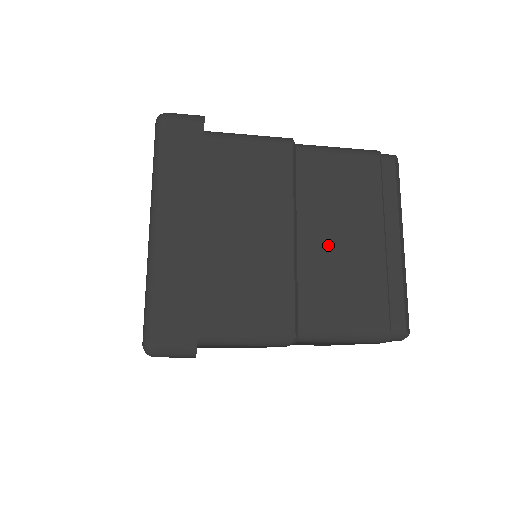
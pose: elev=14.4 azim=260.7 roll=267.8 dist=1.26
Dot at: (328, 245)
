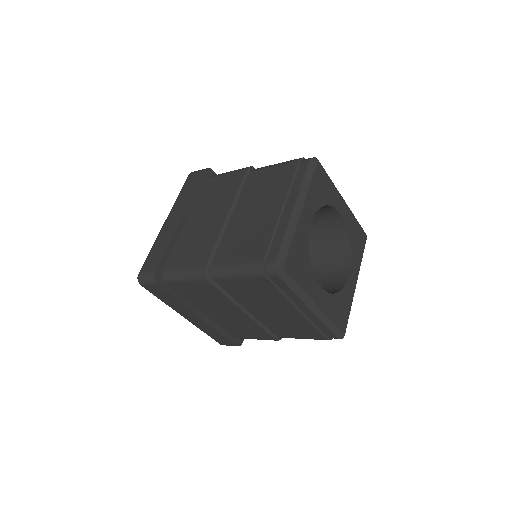
Dot at: (267, 314)
